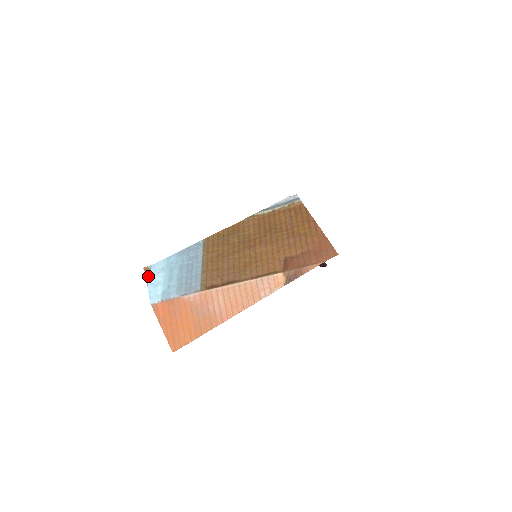
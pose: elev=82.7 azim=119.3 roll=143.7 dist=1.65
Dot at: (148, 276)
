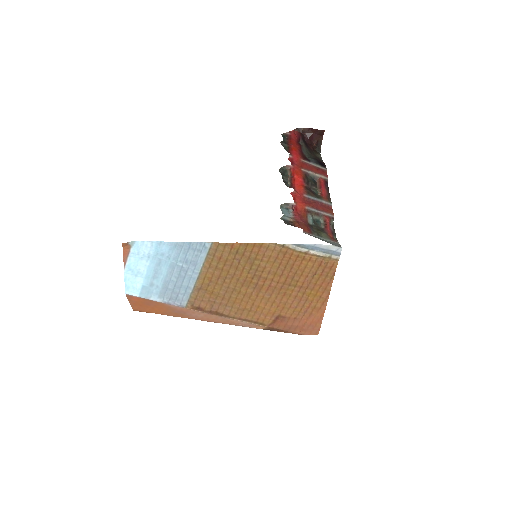
Dot at: (127, 256)
